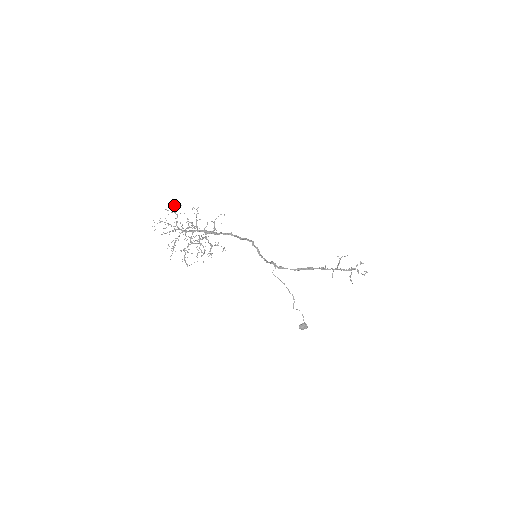
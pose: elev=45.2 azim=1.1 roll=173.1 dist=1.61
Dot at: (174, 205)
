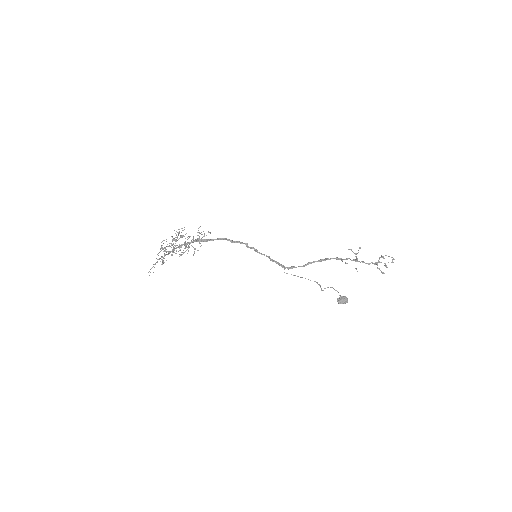
Dot at: occluded
